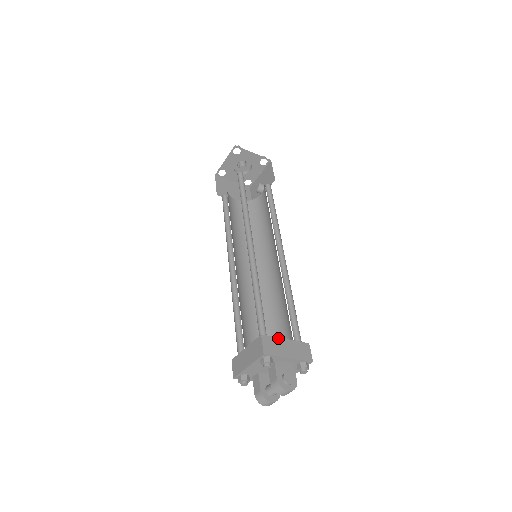
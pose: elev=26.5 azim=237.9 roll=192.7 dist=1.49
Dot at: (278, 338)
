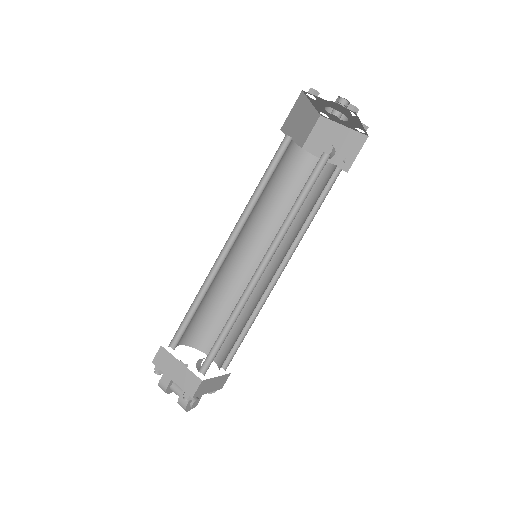
Dot at: (212, 378)
